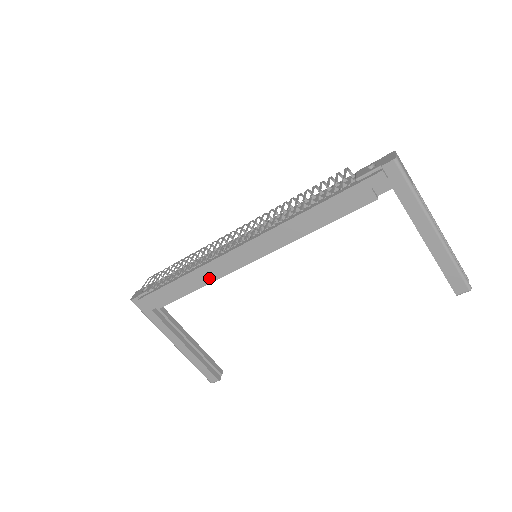
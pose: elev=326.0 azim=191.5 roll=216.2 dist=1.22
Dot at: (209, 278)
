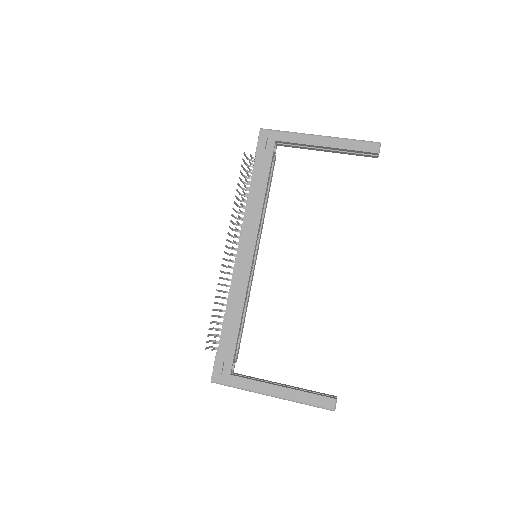
Dot at: (241, 297)
